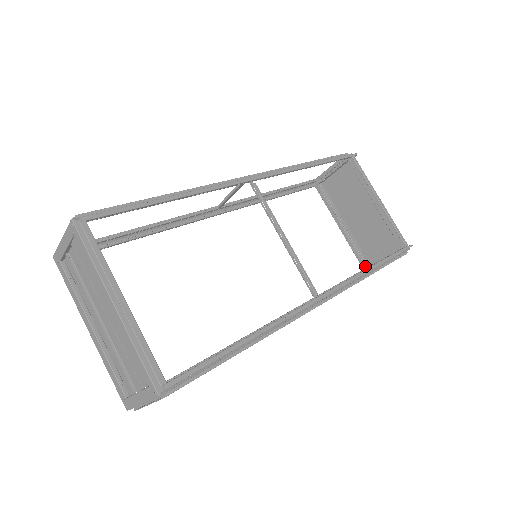
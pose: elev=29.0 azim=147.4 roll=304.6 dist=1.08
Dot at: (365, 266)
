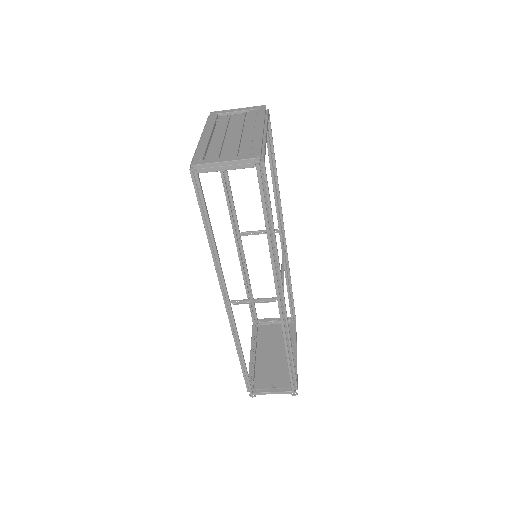
Dot at: occluded
